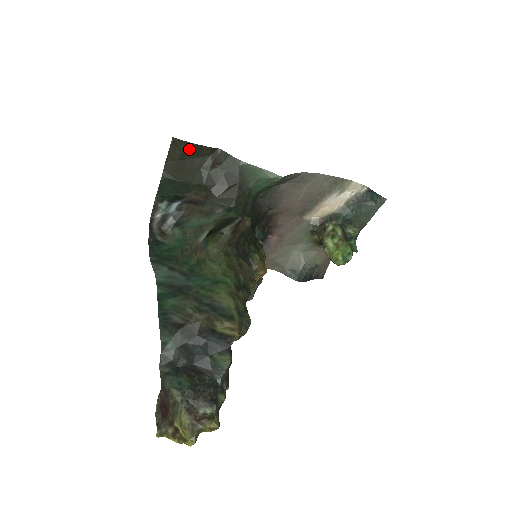
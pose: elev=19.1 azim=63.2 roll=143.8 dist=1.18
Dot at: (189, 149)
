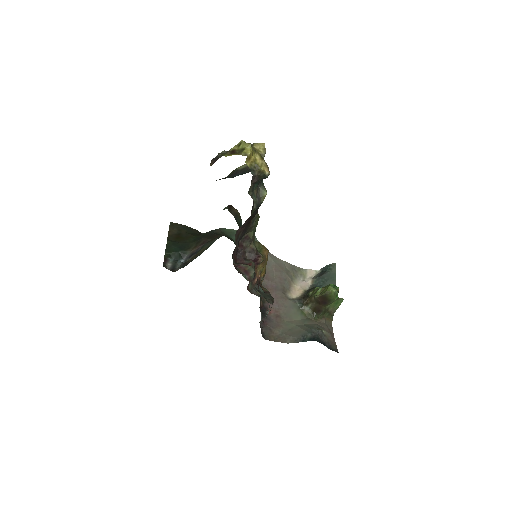
Dot at: (183, 228)
